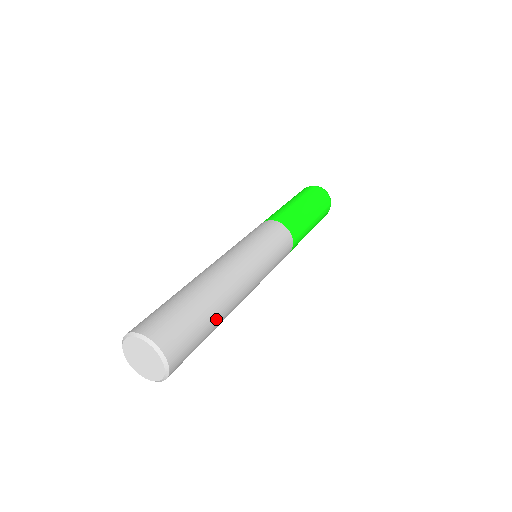
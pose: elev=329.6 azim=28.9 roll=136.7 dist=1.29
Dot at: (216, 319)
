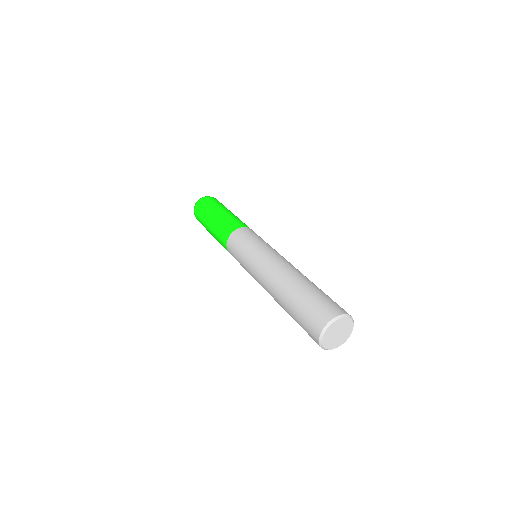
Dot at: (312, 284)
